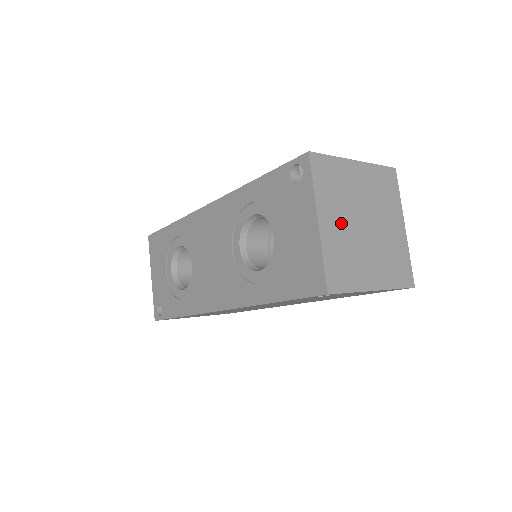
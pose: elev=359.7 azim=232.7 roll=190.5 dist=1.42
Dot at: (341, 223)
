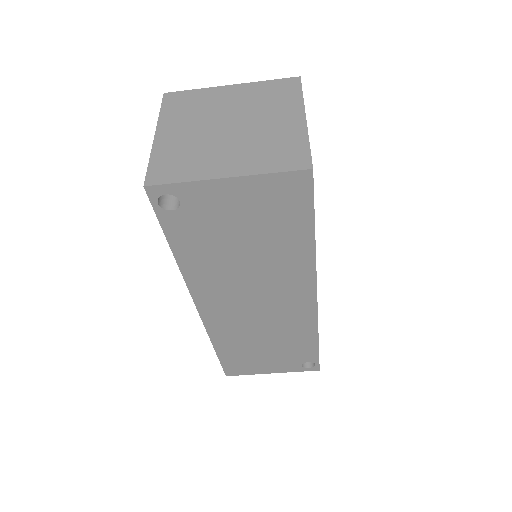
Dot at: (189, 131)
